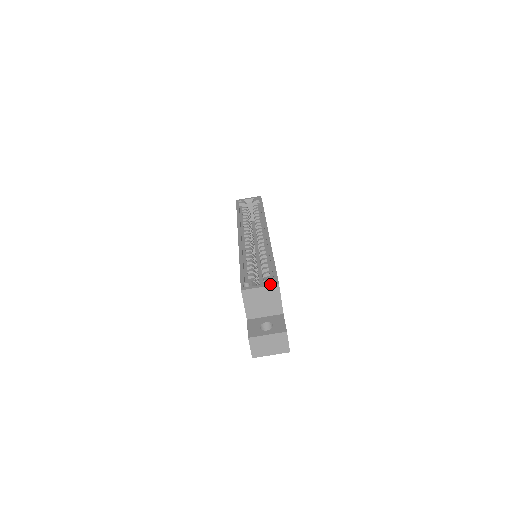
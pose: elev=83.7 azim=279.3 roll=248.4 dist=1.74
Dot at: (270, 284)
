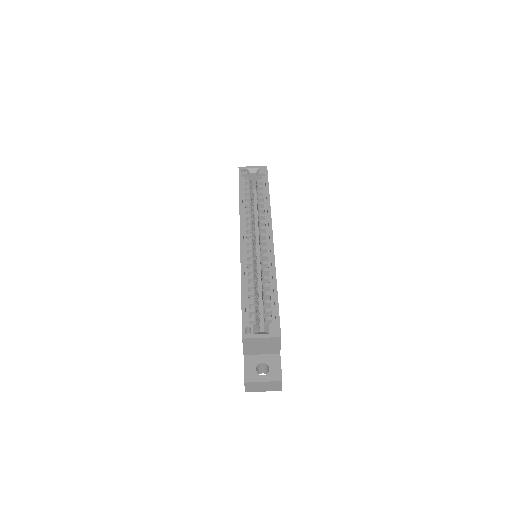
Dot at: (272, 335)
